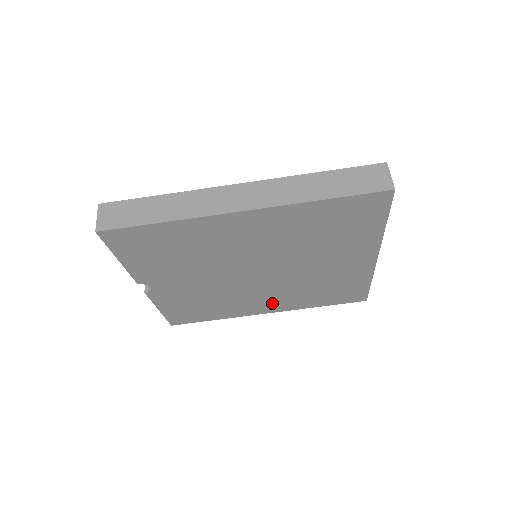
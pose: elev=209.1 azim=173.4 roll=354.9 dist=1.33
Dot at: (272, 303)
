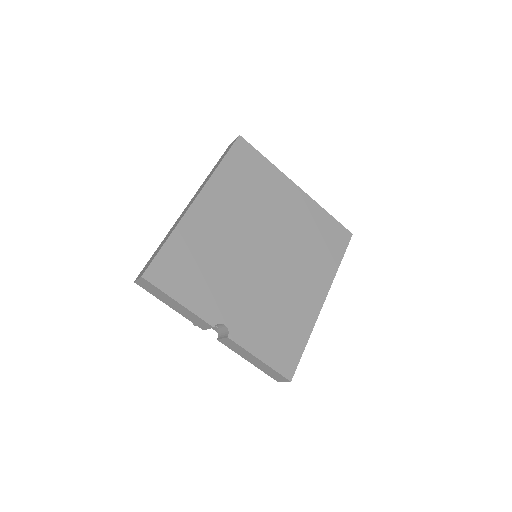
Dot at: (311, 284)
